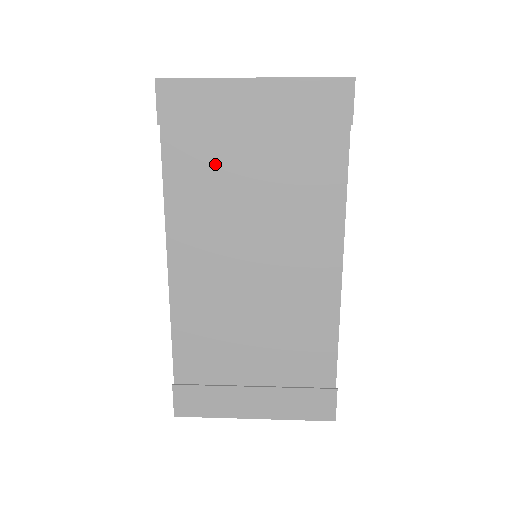
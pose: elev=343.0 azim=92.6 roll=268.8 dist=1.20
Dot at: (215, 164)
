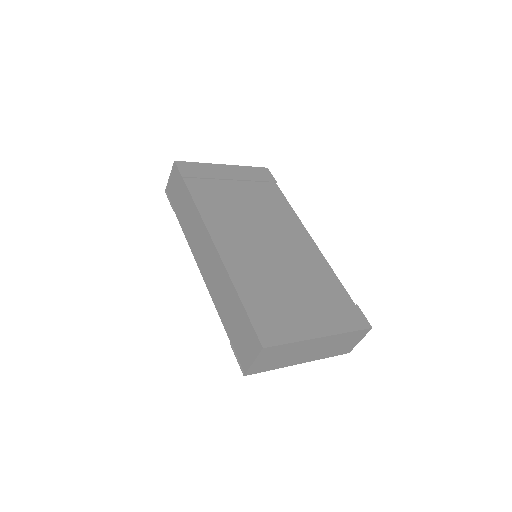
Dot at: (220, 194)
